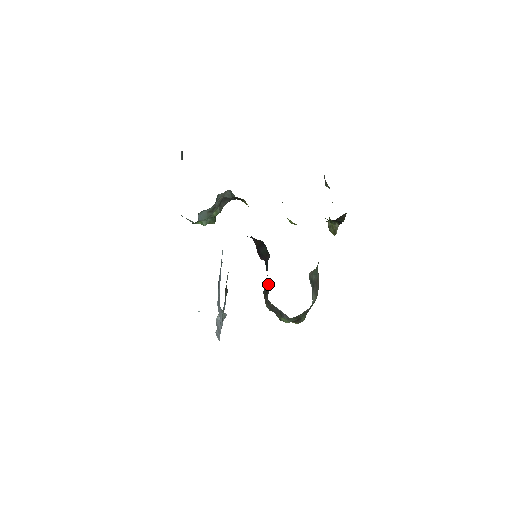
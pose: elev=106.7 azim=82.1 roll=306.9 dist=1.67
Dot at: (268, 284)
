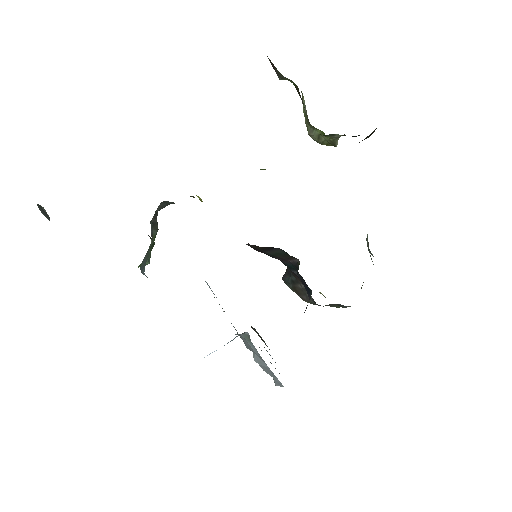
Dot at: (297, 280)
